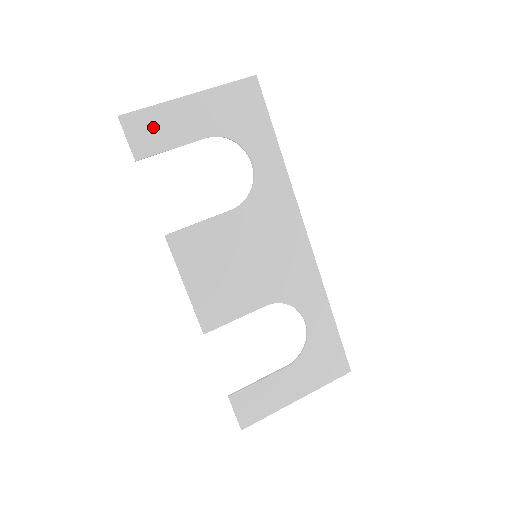
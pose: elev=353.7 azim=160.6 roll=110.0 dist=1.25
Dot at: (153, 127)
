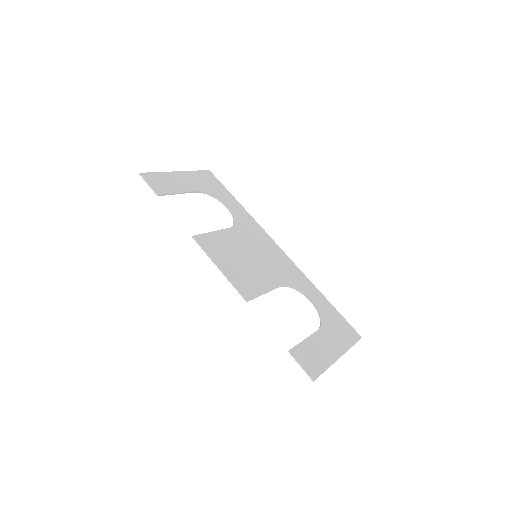
Dot at: (162, 181)
